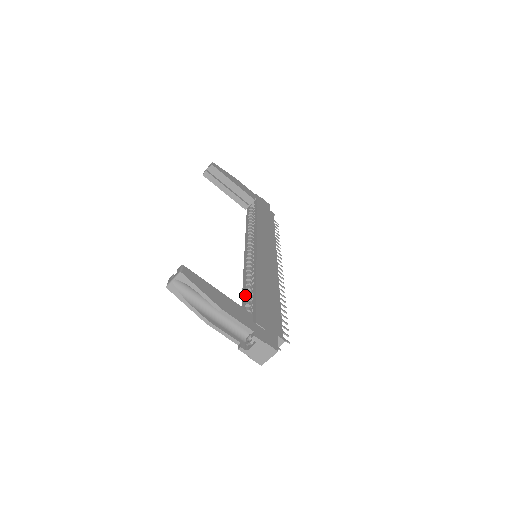
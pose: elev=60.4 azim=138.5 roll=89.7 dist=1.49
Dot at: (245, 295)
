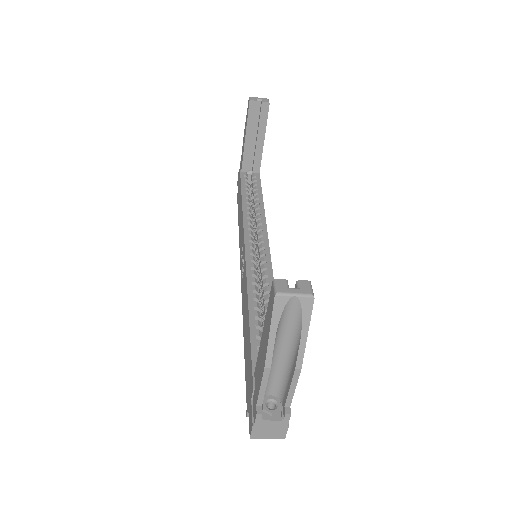
Dot at: (255, 316)
